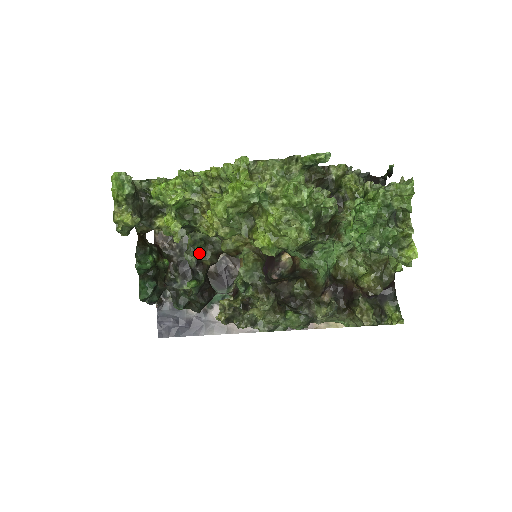
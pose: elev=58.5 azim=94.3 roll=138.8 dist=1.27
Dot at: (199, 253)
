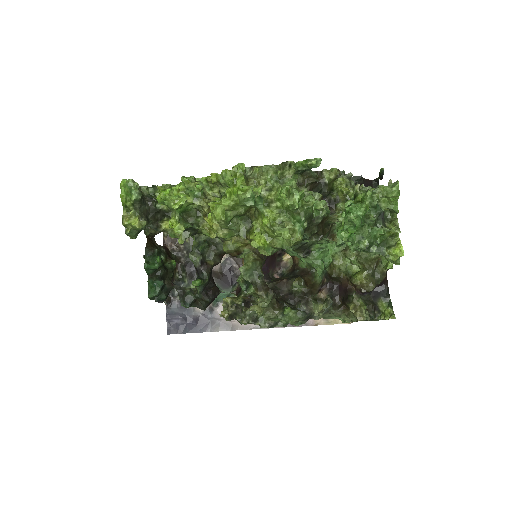
Dot at: (203, 254)
